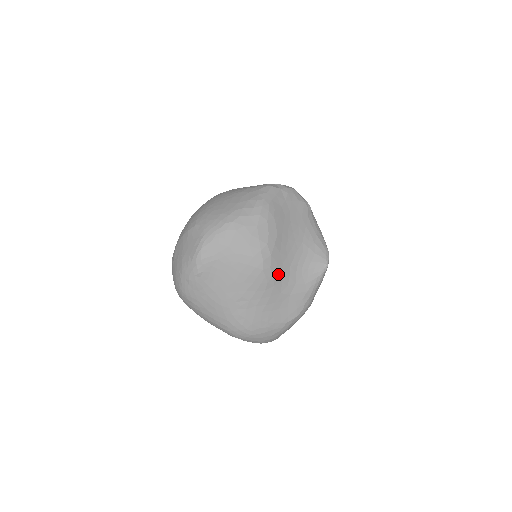
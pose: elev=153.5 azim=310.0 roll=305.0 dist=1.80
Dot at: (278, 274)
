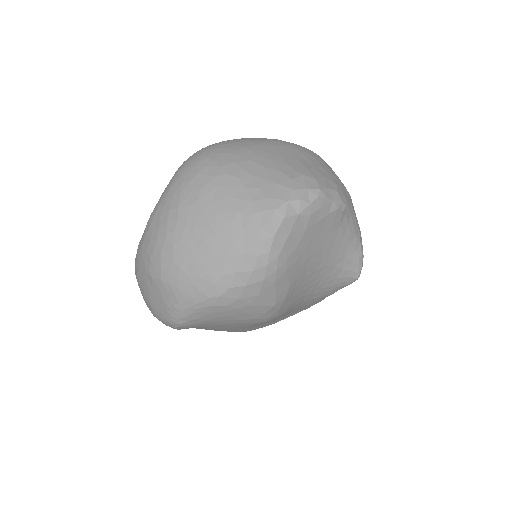
Dot at: (288, 310)
